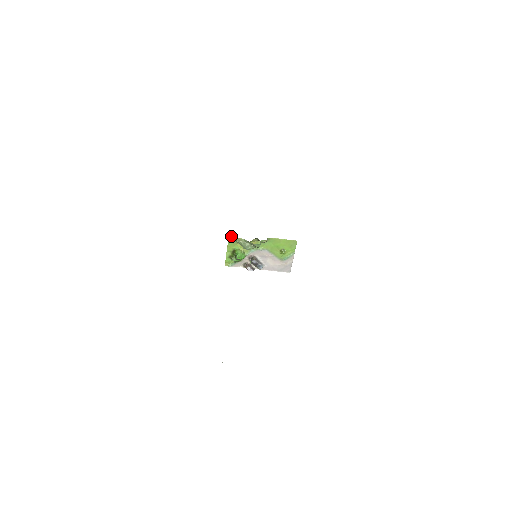
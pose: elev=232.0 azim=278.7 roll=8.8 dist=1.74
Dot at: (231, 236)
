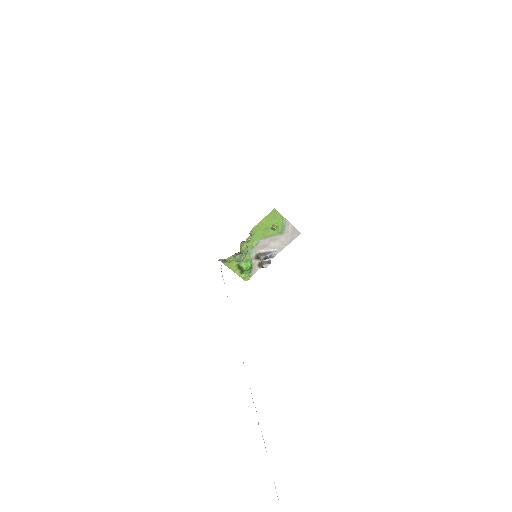
Dot at: occluded
